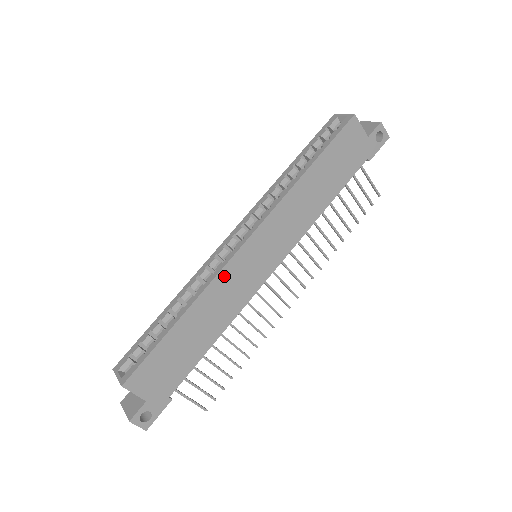
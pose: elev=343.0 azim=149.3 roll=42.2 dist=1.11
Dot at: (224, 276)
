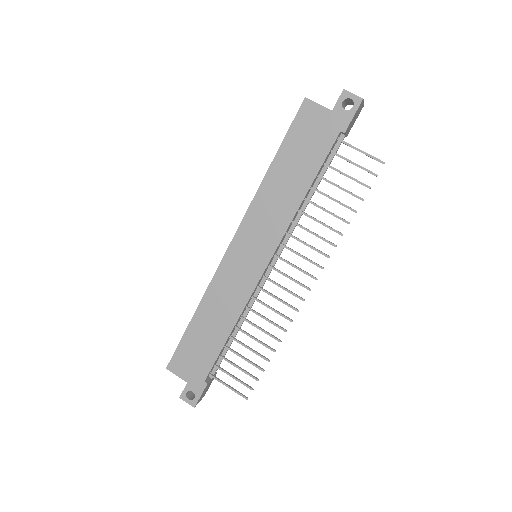
Dot at: (220, 277)
